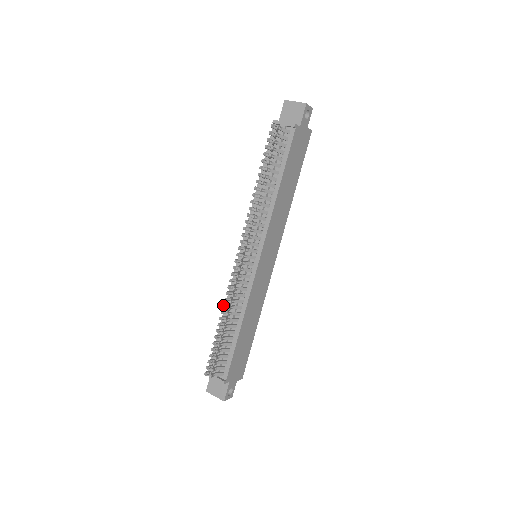
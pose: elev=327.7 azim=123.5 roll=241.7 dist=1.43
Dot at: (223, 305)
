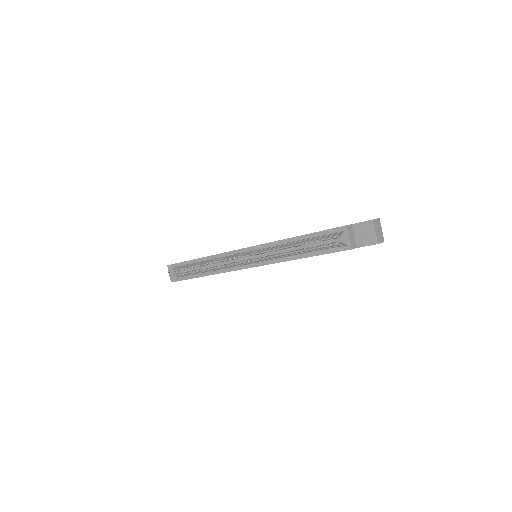
Dot at: (207, 264)
